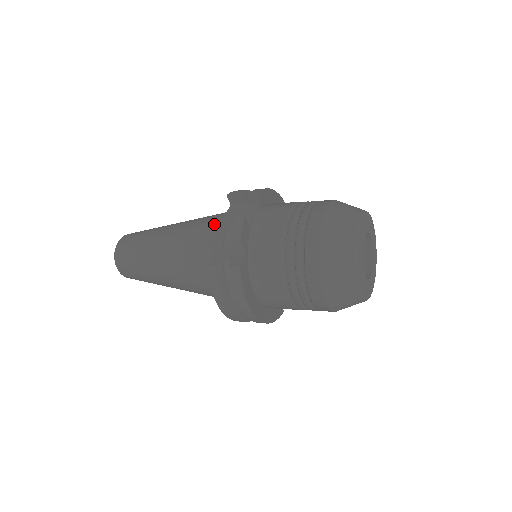
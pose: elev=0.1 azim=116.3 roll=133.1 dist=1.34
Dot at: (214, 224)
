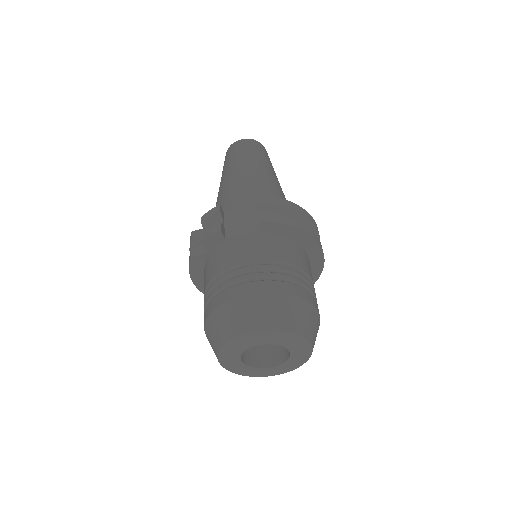
Dot at: (213, 210)
